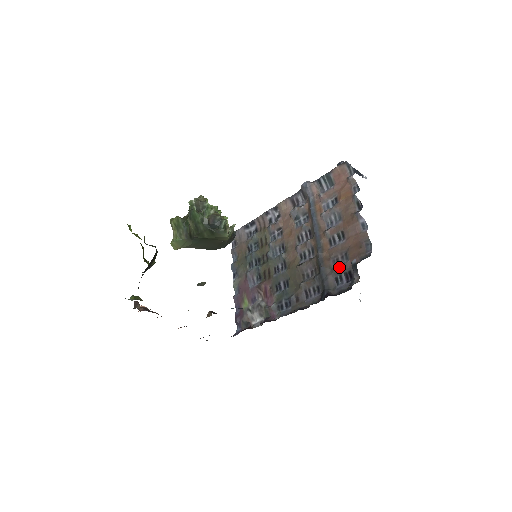
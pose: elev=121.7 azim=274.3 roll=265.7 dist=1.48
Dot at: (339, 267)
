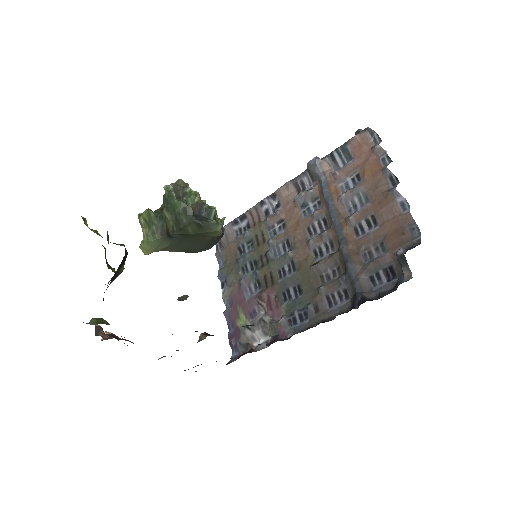
Dot at: (374, 262)
